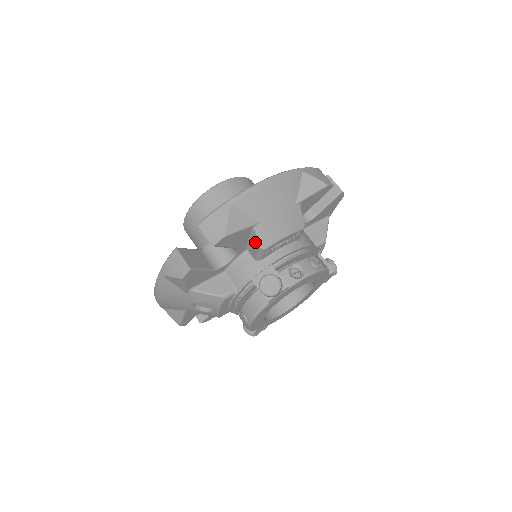
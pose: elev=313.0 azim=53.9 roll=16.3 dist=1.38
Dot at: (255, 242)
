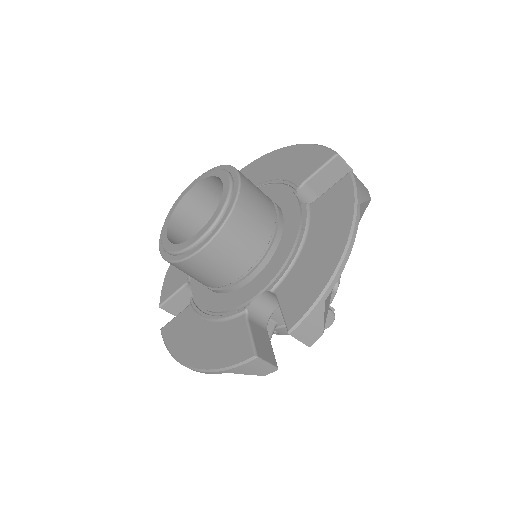
Dot at: occluded
